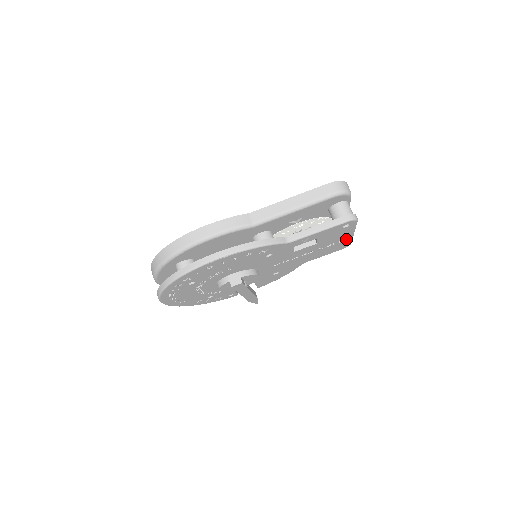
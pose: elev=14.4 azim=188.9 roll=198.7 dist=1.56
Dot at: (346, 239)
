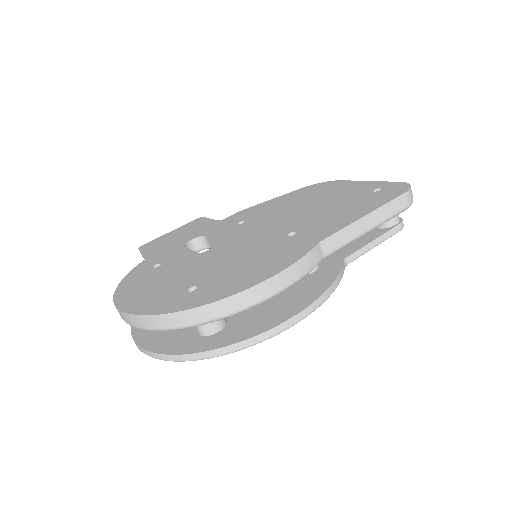
Dot at: occluded
